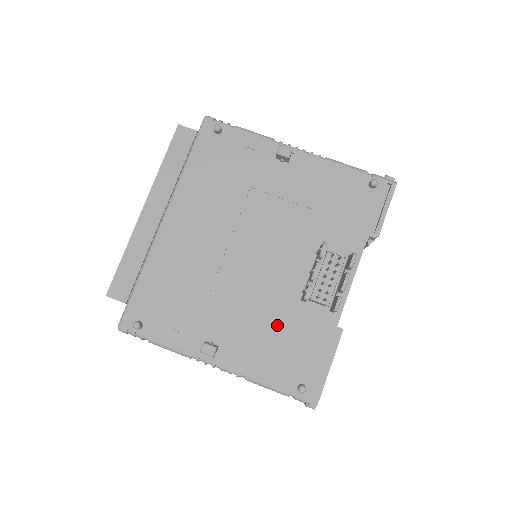
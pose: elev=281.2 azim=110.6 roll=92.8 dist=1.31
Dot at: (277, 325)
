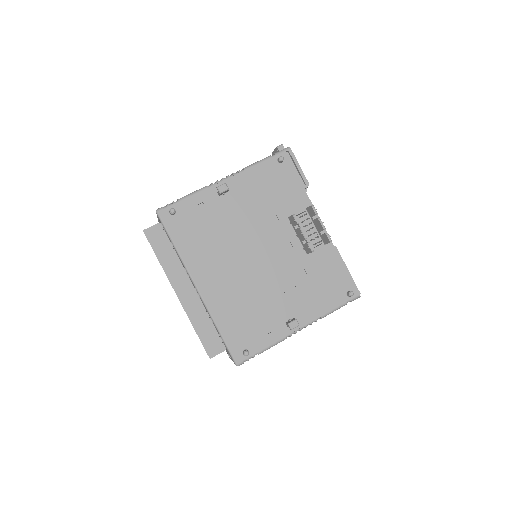
Dot at: (309, 278)
